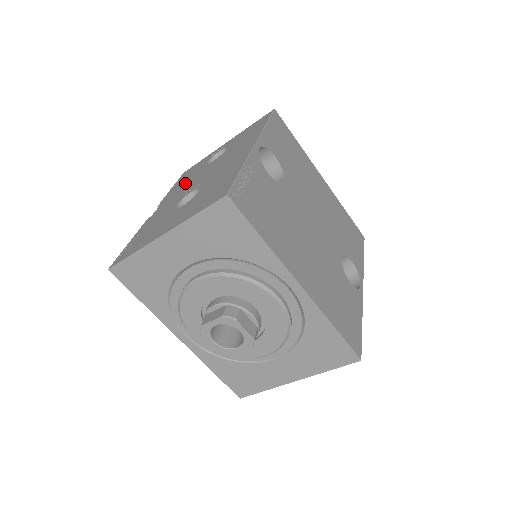
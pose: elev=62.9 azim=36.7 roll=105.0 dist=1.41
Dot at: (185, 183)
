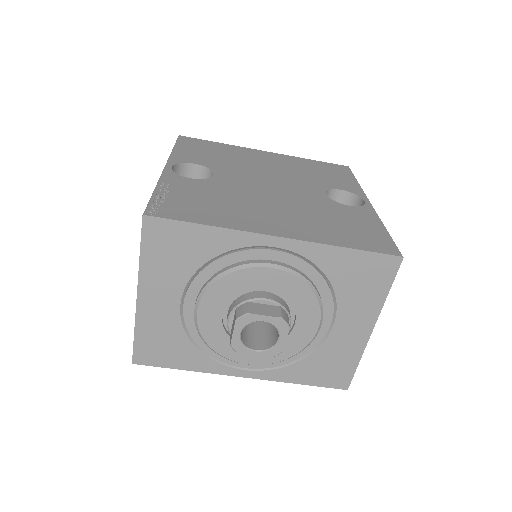
Dot at: occluded
